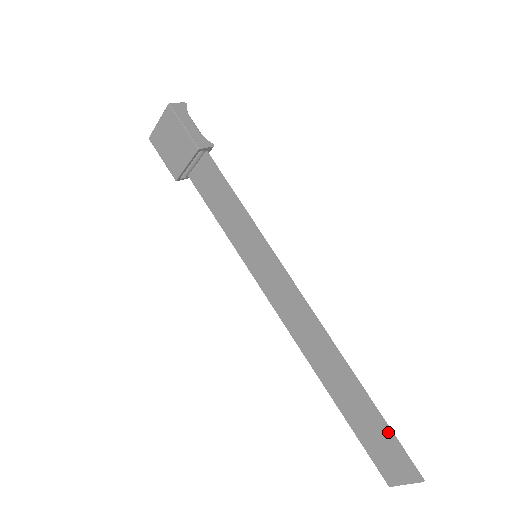
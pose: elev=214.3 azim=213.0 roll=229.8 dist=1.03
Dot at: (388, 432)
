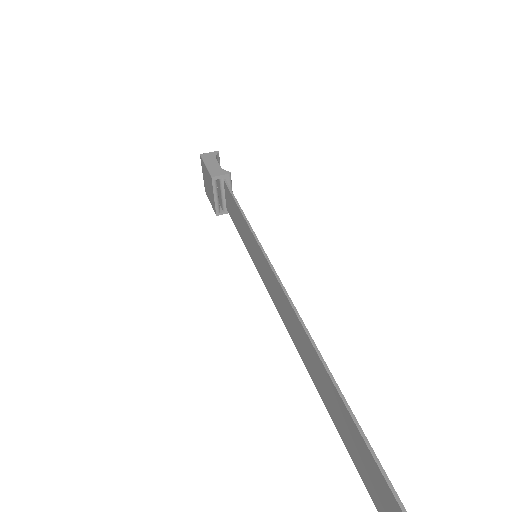
Dot at: (361, 438)
